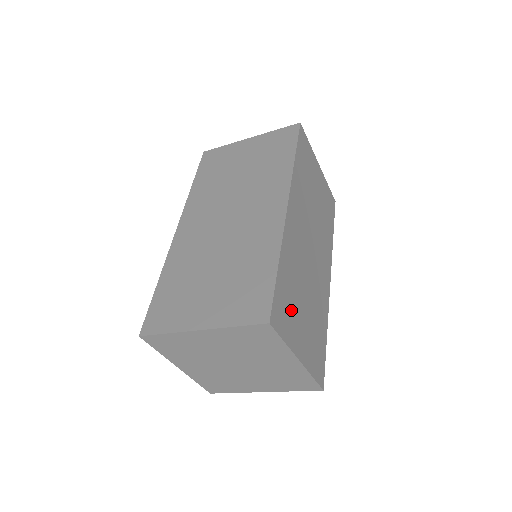
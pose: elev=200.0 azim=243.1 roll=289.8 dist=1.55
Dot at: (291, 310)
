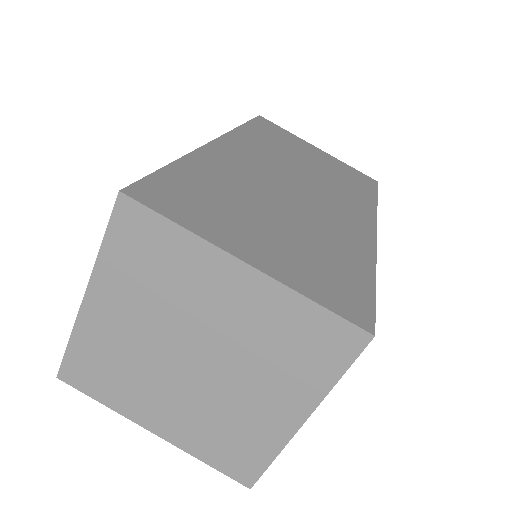
Dot at: (215, 207)
